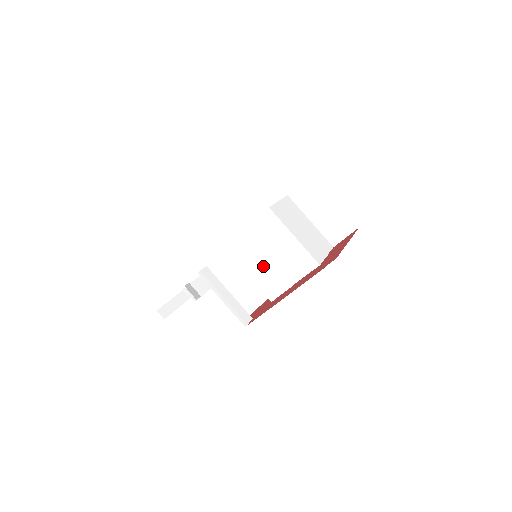
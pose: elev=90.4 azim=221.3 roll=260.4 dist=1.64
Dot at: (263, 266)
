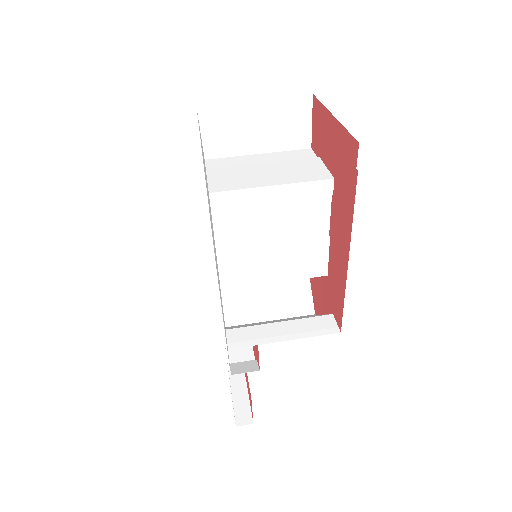
Dot at: (277, 256)
